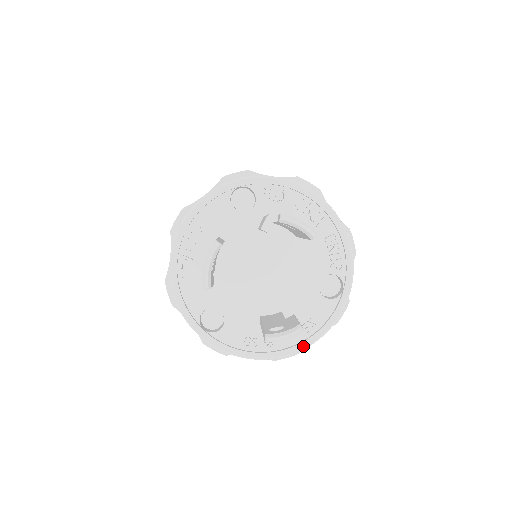
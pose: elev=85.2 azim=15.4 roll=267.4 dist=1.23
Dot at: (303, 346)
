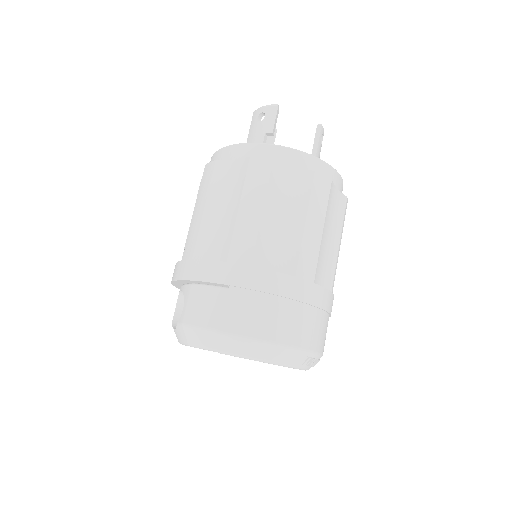
Dot at: occluded
